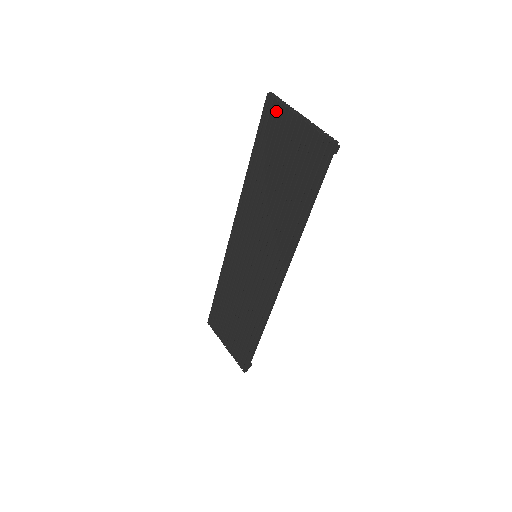
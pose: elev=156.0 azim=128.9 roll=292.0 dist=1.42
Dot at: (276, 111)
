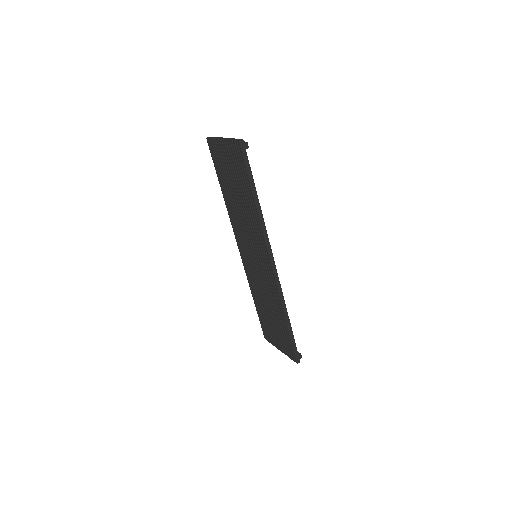
Dot at: (214, 145)
